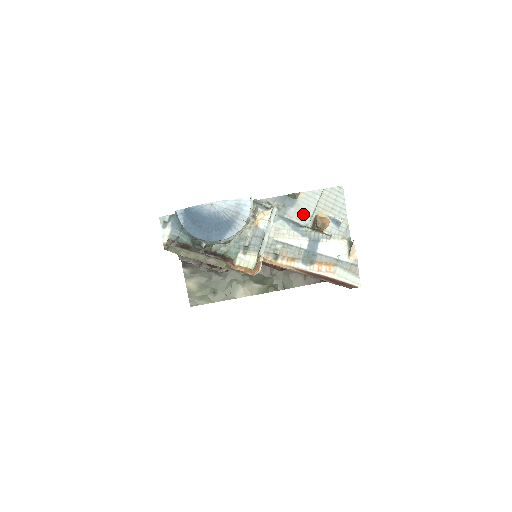
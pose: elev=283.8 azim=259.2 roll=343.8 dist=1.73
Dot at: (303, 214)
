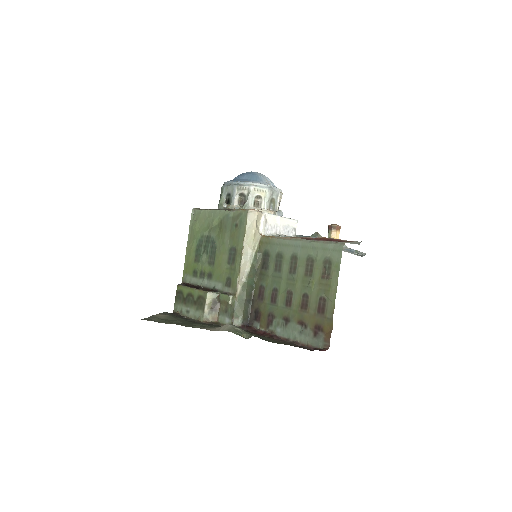
Dot at: occluded
